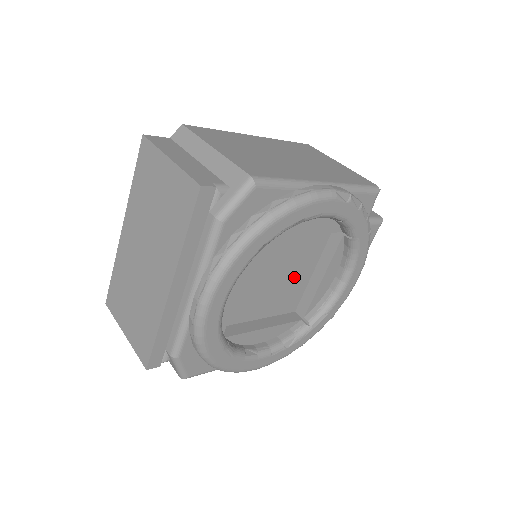
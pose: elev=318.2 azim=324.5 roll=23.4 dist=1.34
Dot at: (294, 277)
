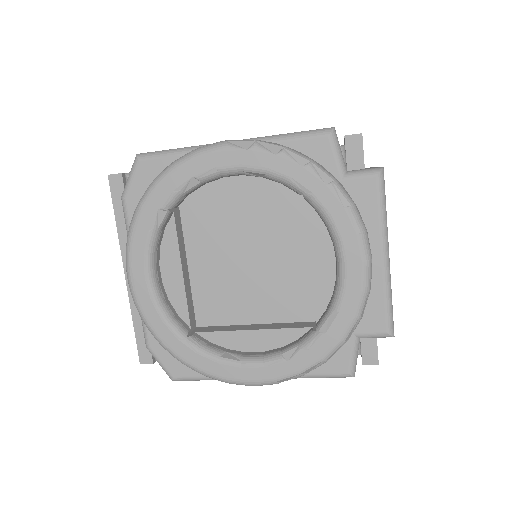
Dot at: (281, 267)
